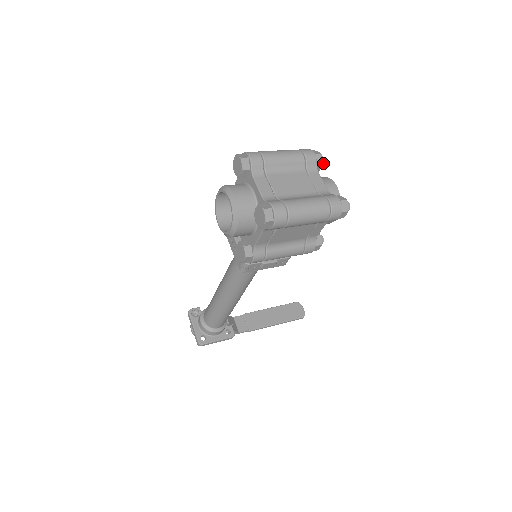
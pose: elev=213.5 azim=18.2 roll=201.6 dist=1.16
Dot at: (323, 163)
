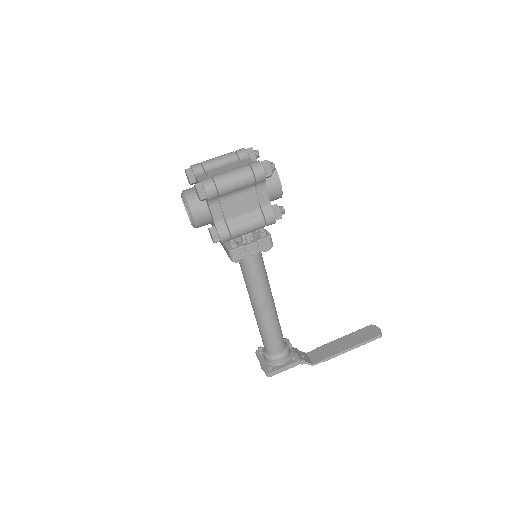
Dot at: (258, 154)
